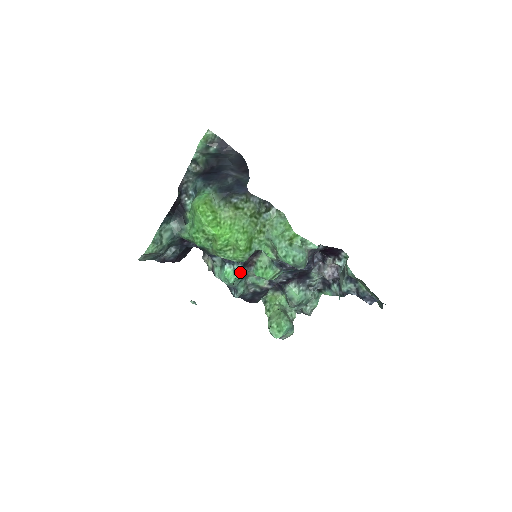
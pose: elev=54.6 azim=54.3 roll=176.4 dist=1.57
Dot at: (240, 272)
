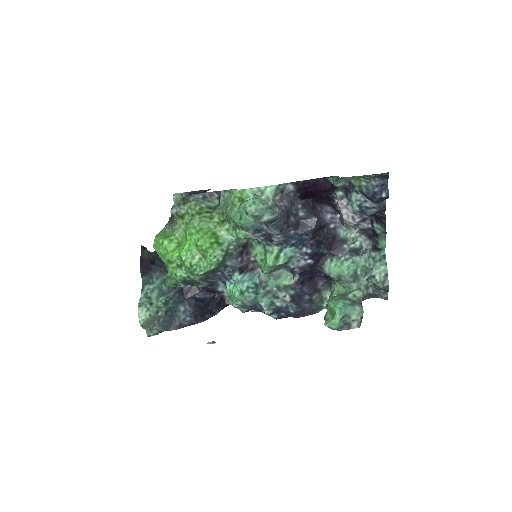
Dot at: (241, 280)
